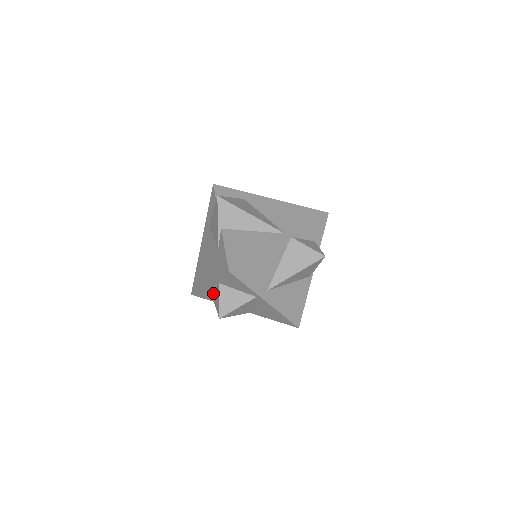
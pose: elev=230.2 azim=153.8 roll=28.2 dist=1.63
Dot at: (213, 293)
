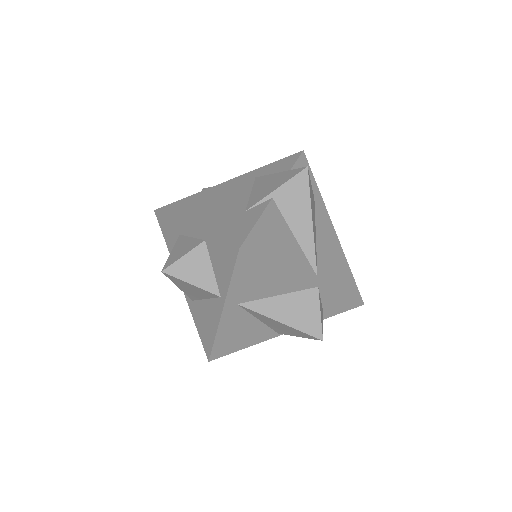
Dot at: (183, 239)
